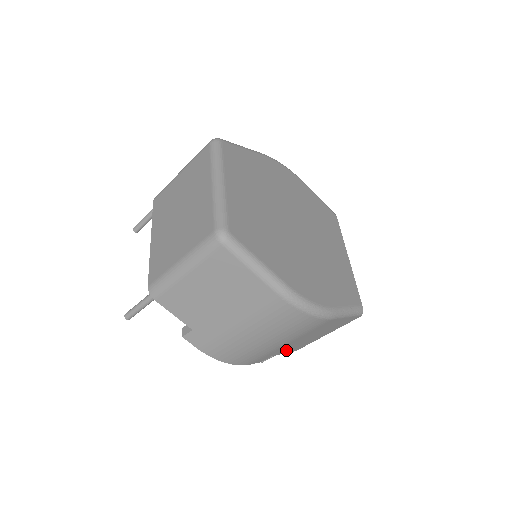
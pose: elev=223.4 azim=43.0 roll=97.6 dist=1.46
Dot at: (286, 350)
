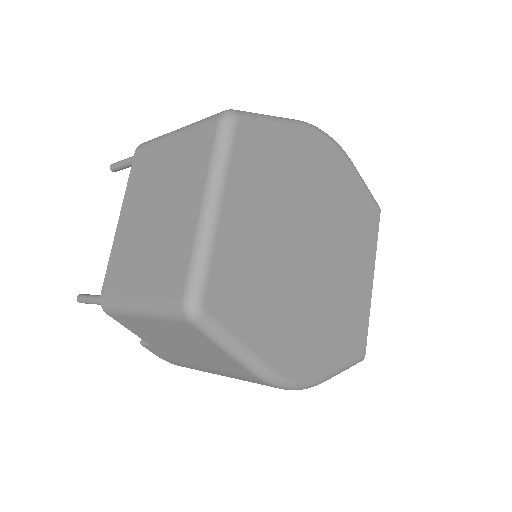
Dot at: occluded
